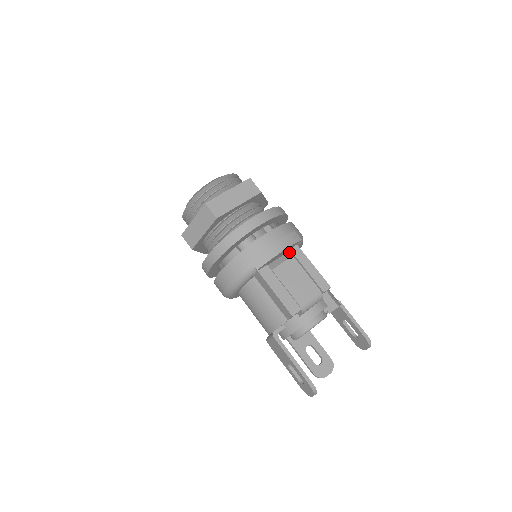
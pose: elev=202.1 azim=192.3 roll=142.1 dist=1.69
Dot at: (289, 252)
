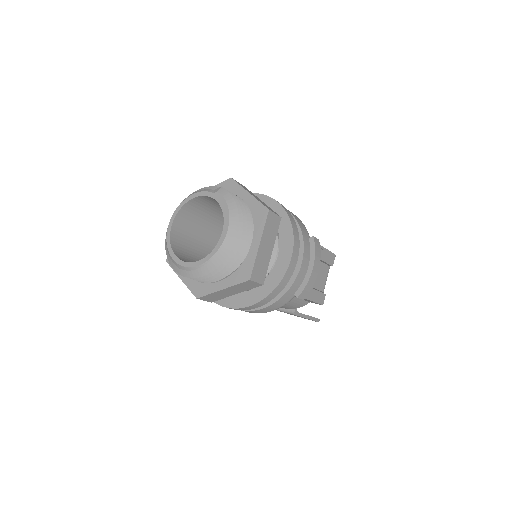
Dot at: occluded
